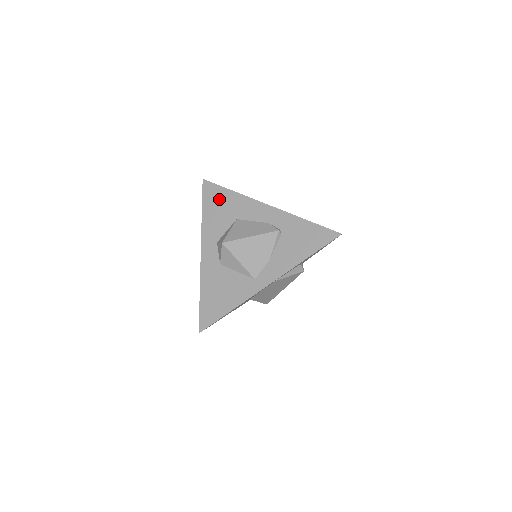
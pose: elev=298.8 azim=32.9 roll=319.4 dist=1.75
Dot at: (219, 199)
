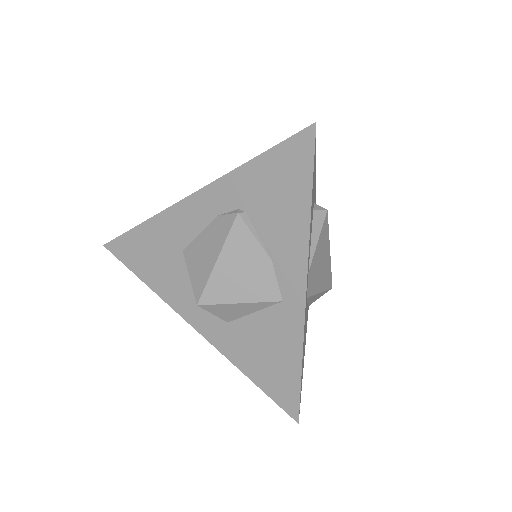
Dot at: (141, 249)
